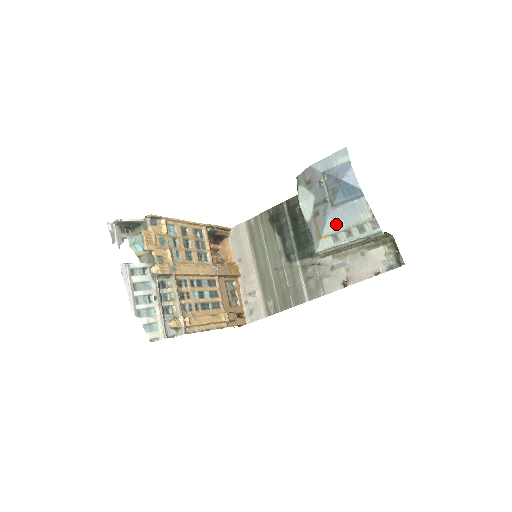
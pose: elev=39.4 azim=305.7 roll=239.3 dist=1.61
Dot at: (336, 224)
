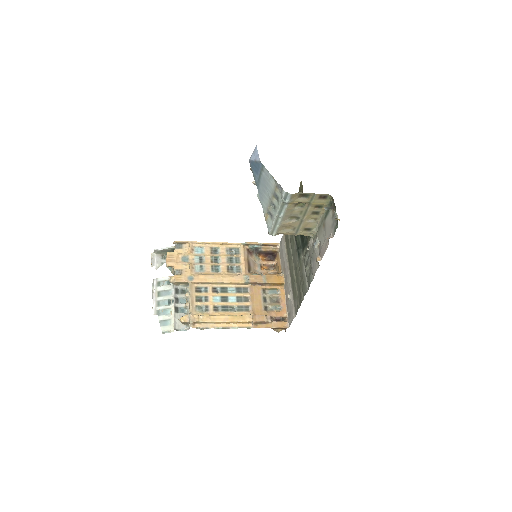
Dot at: (265, 201)
